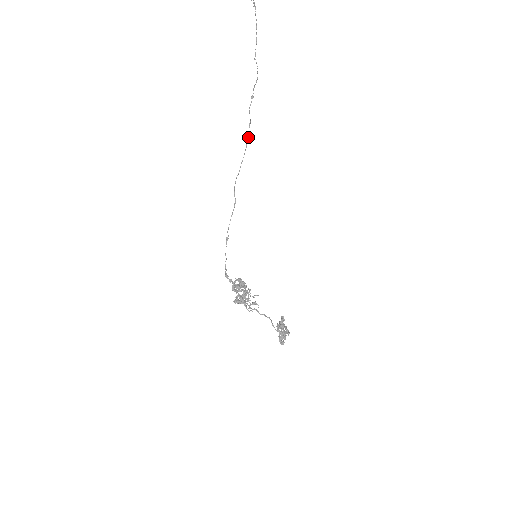
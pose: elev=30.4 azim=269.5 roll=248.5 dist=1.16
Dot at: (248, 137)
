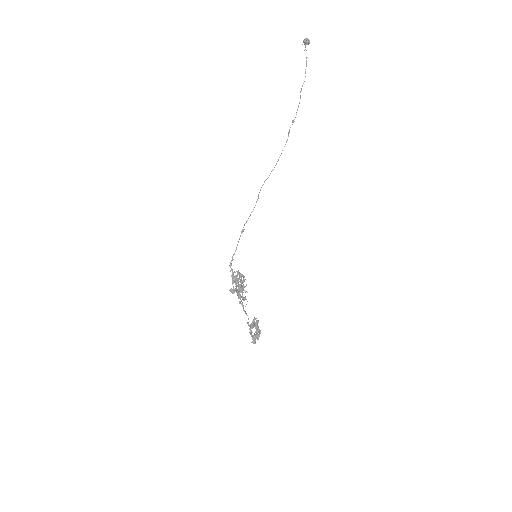
Dot at: occluded
